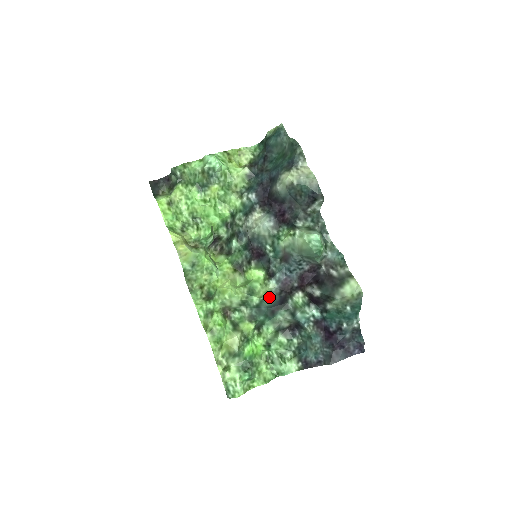
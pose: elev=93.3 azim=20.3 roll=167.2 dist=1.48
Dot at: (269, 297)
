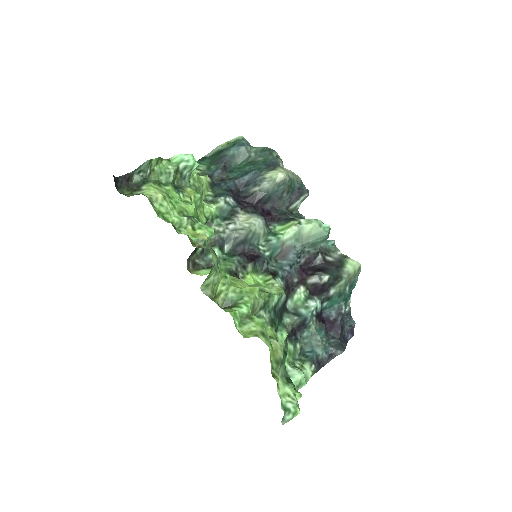
Dot at: (285, 293)
